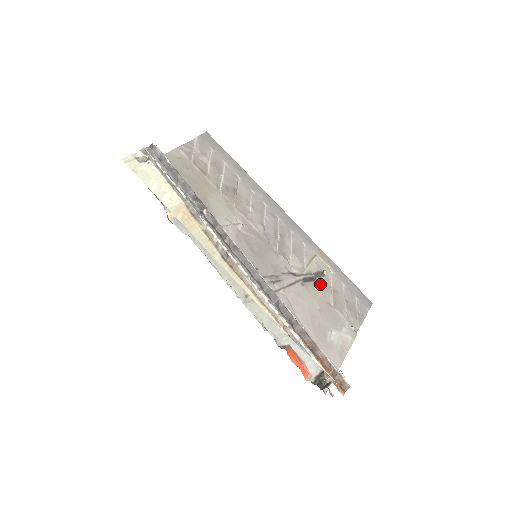
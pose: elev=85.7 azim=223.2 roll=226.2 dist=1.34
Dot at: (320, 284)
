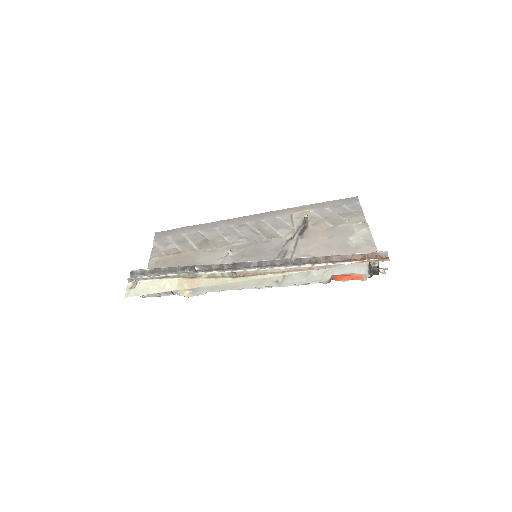
Dot at: (312, 225)
